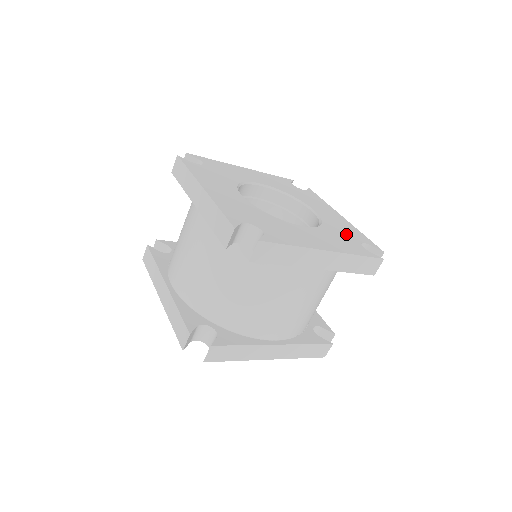
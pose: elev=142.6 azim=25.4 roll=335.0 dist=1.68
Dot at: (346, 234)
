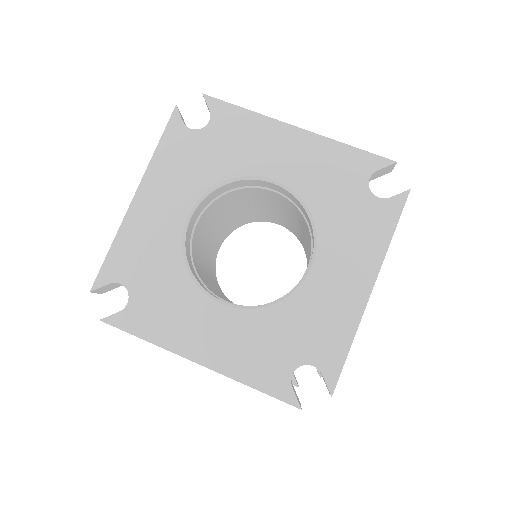
Dot at: (299, 337)
